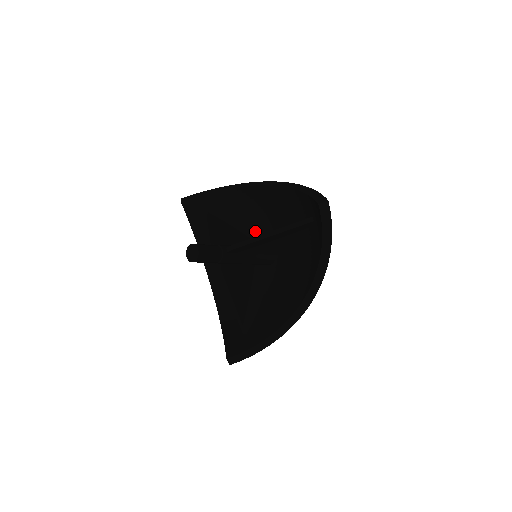
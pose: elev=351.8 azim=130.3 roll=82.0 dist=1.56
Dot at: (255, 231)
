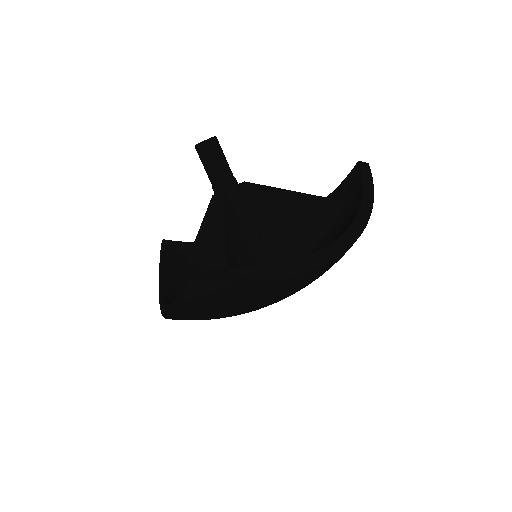
Dot at: occluded
